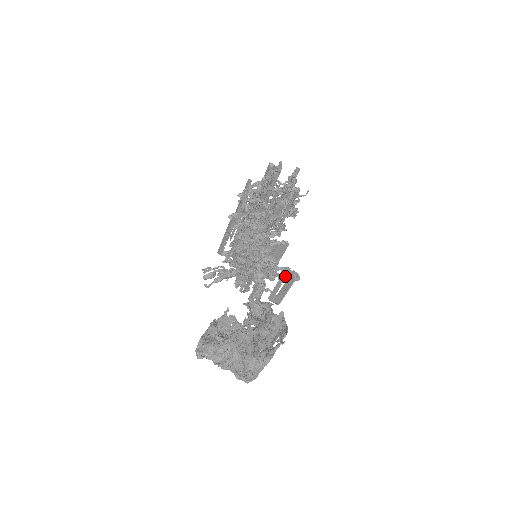
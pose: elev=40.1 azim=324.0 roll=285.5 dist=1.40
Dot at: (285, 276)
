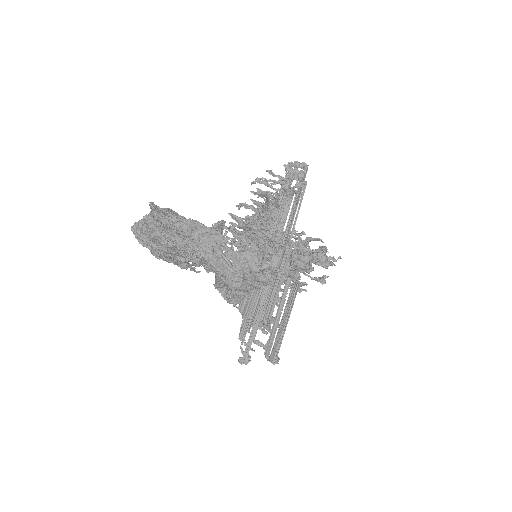
Dot at: (286, 296)
